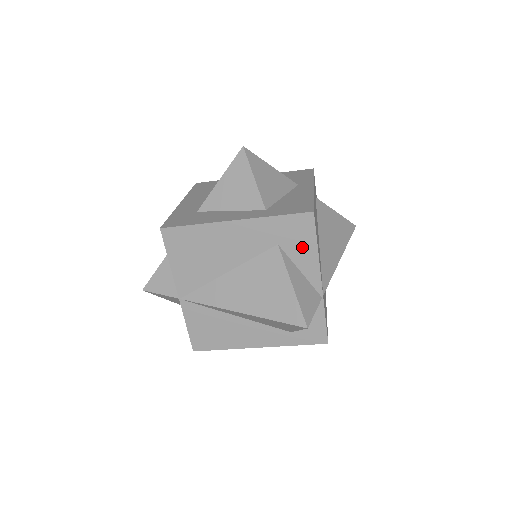
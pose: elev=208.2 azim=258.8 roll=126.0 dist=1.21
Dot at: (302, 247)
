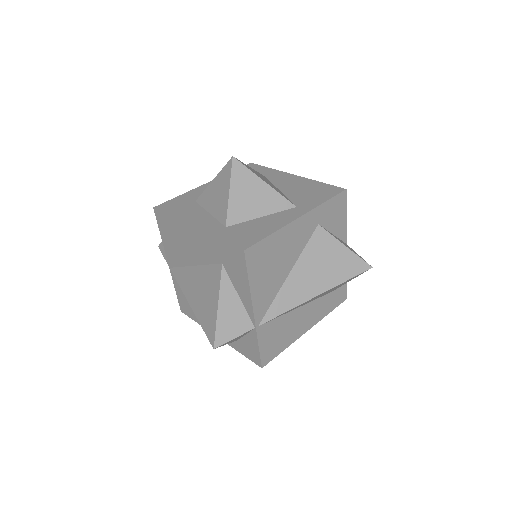
Dot at: (238, 276)
